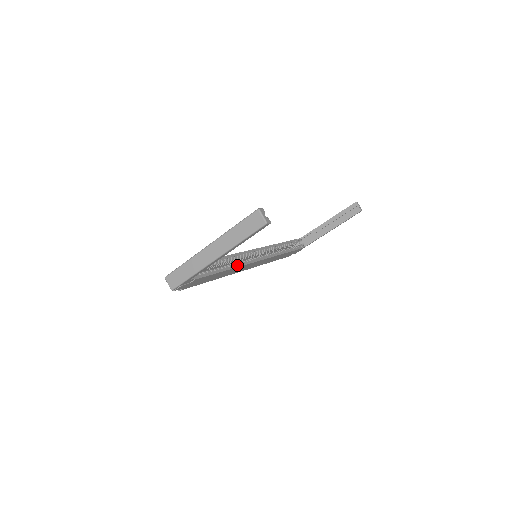
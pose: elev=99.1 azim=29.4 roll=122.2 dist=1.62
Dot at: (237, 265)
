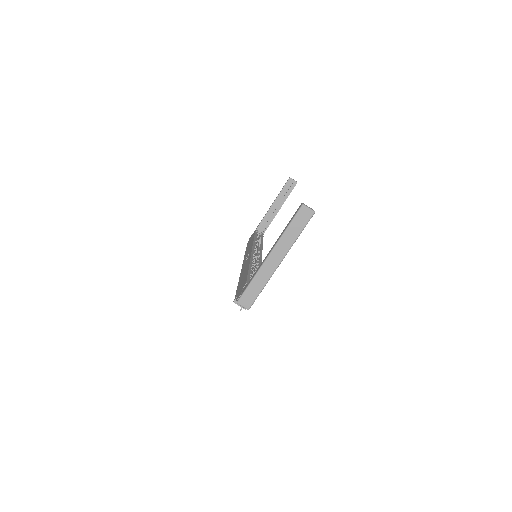
Dot at: occluded
